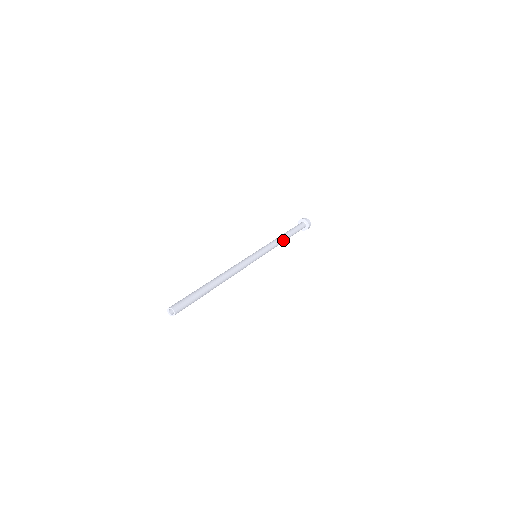
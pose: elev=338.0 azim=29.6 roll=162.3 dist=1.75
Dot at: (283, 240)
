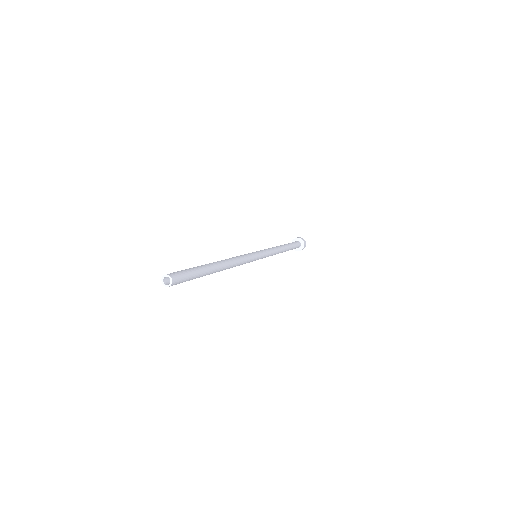
Dot at: (281, 251)
